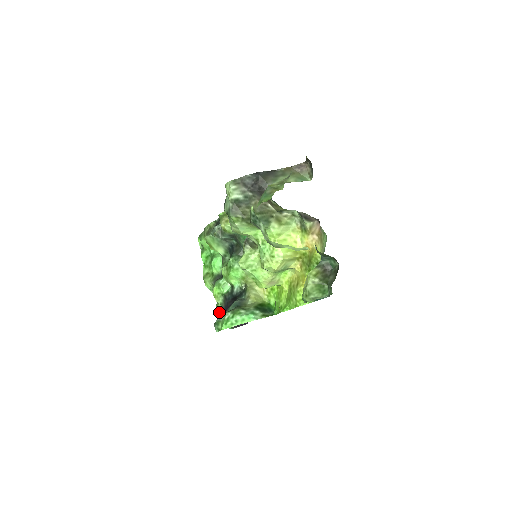
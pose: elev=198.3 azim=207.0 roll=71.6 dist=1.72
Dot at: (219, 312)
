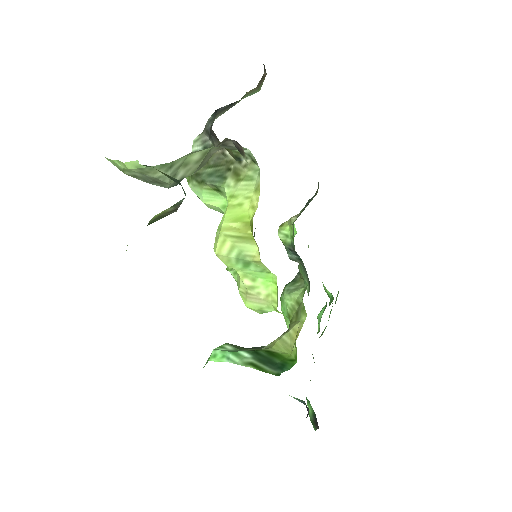
Dot at: occluded
